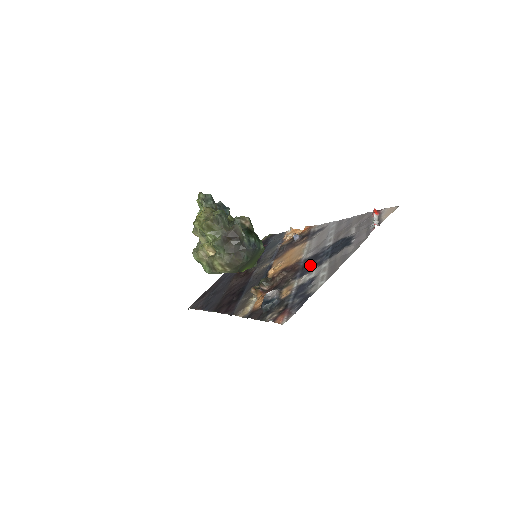
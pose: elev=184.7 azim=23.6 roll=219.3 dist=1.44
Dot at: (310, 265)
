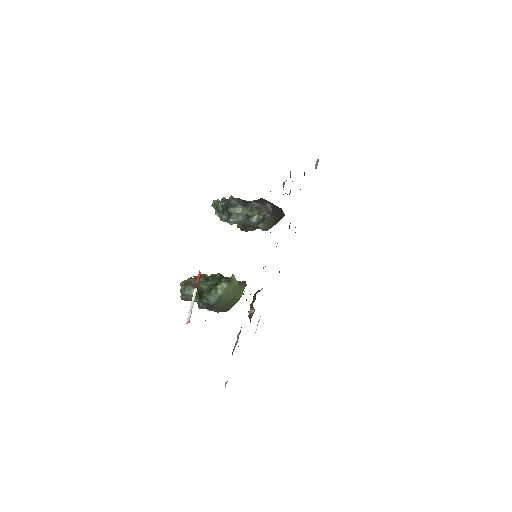
Dot at: occluded
